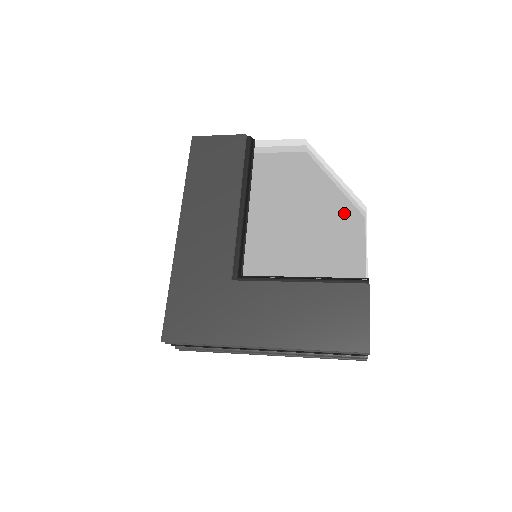
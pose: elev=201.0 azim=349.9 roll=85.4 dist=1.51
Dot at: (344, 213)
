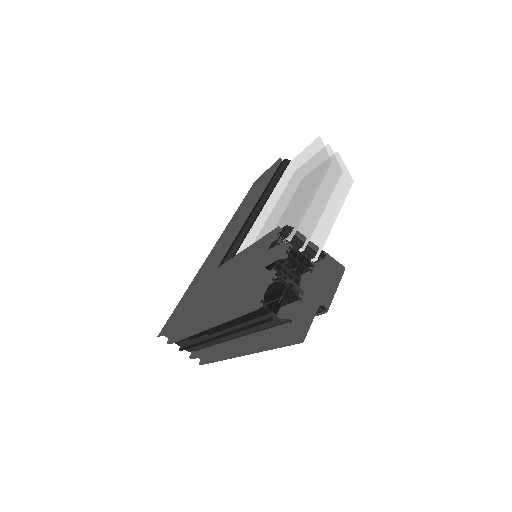
Dot at: (311, 177)
